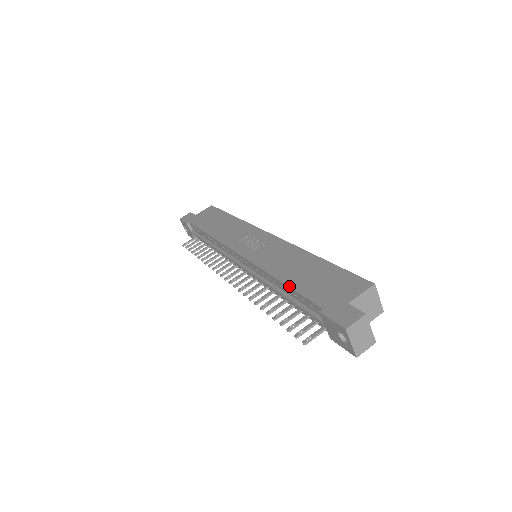
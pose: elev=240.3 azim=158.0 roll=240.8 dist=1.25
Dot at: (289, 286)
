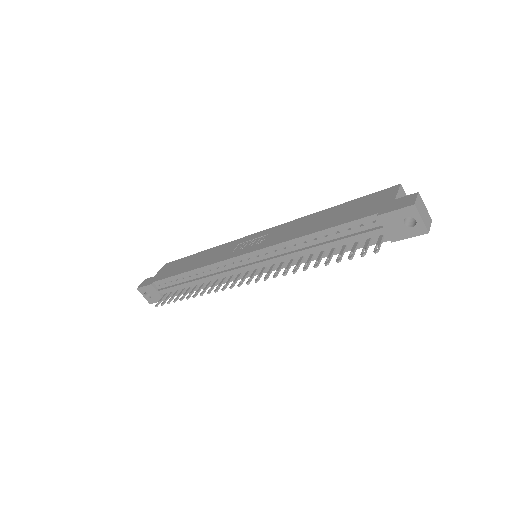
Dot at: (327, 228)
